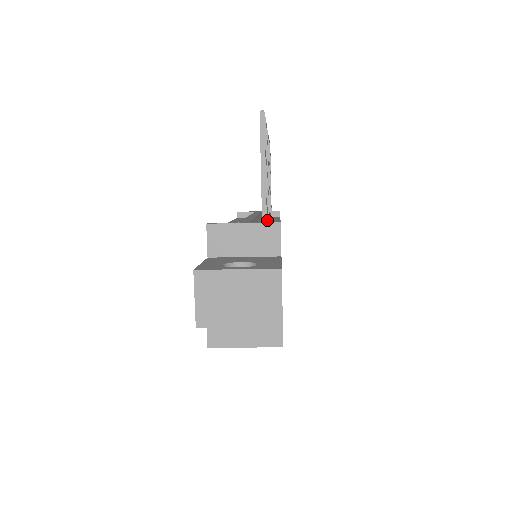
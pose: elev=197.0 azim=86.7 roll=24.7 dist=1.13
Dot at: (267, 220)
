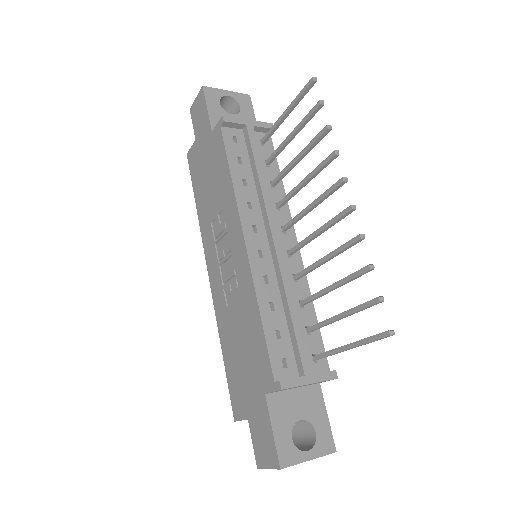
Dot at: (314, 330)
